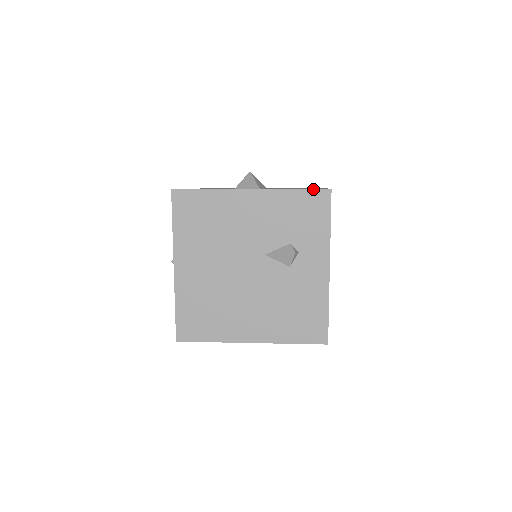
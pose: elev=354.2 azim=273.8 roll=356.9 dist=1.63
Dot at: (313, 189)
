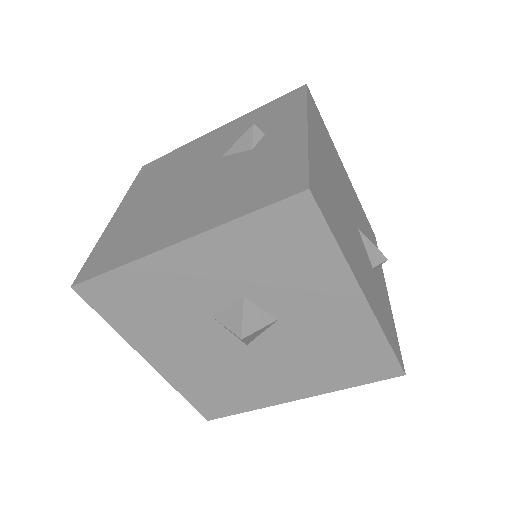
Dot at: (285, 94)
